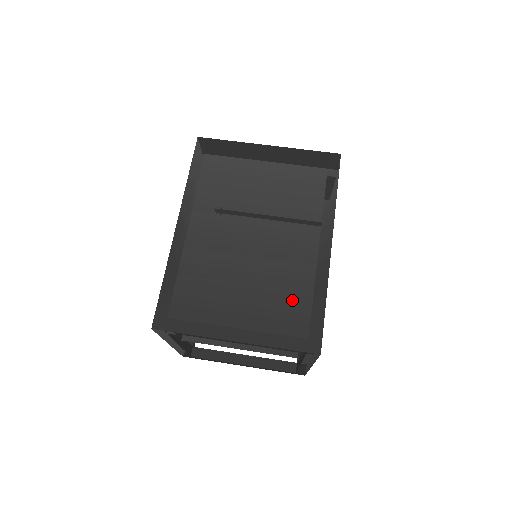
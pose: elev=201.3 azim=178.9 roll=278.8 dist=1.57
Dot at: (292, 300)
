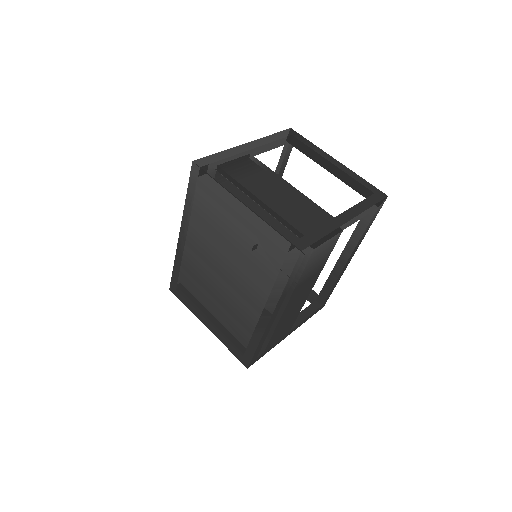
Dot at: (238, 331)
